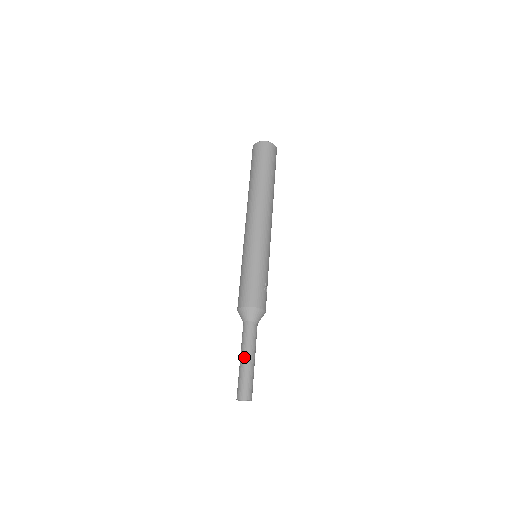
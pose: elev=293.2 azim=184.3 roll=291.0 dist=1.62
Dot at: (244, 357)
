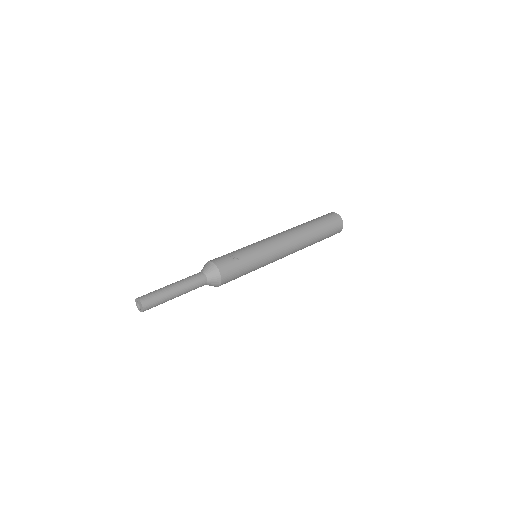
Dot at: occluded
